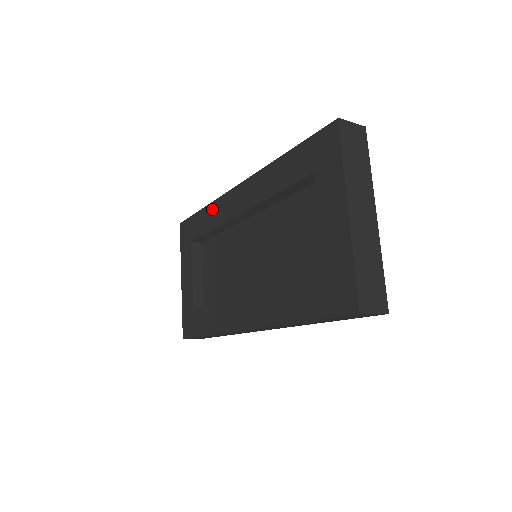
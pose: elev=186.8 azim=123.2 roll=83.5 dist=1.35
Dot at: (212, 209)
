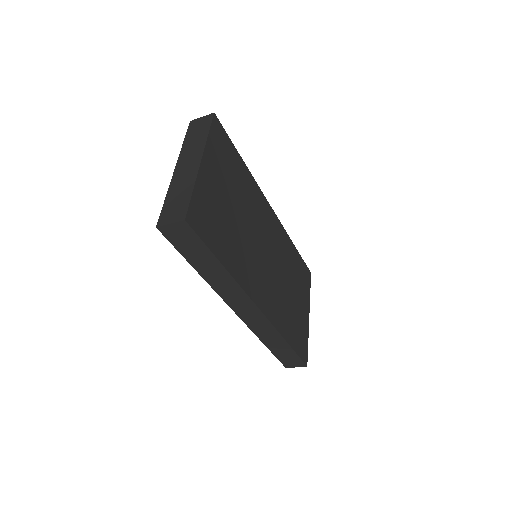
Dot at: occluded
